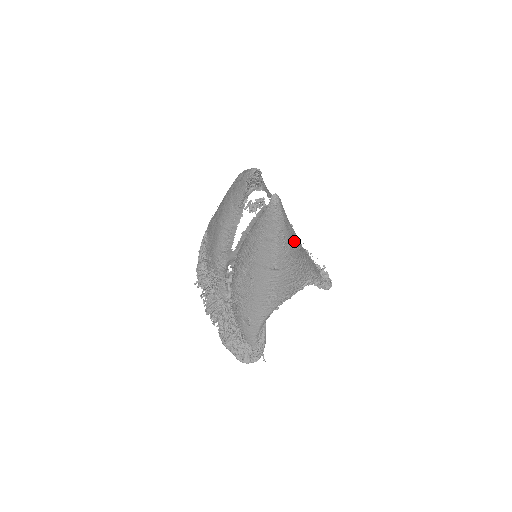
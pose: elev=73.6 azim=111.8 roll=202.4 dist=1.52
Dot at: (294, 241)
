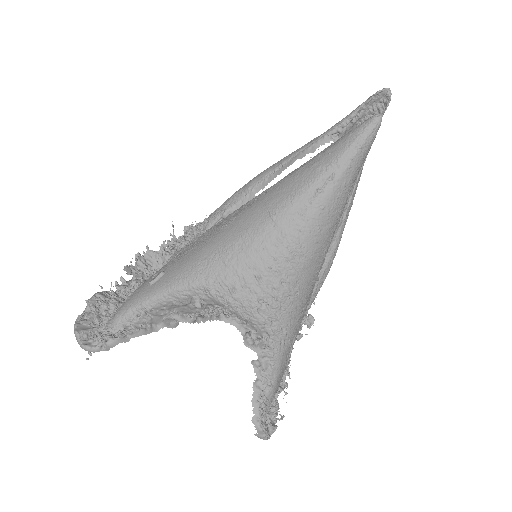
Dot at: (325, 223)
